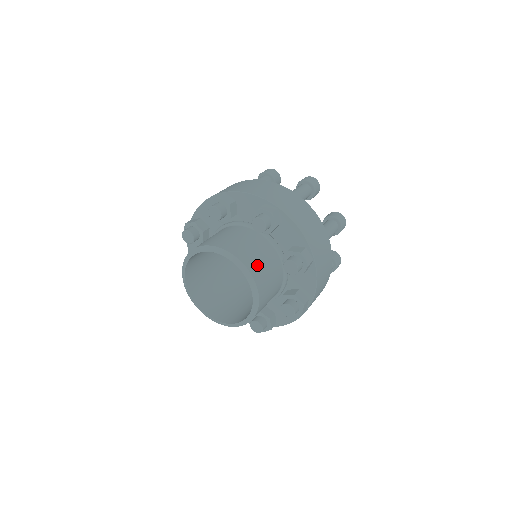
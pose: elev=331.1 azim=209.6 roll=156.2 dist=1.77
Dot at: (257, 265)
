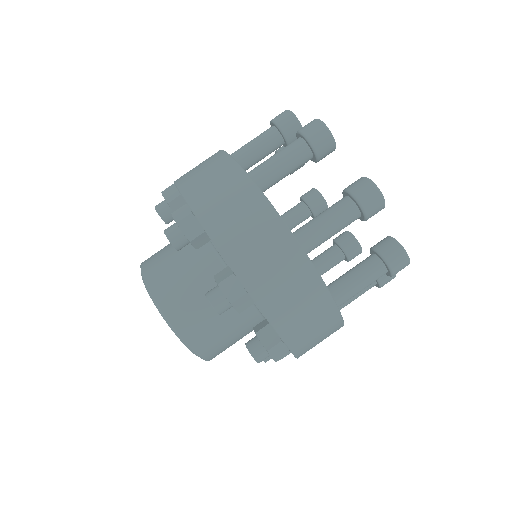
Dot at: occluded
